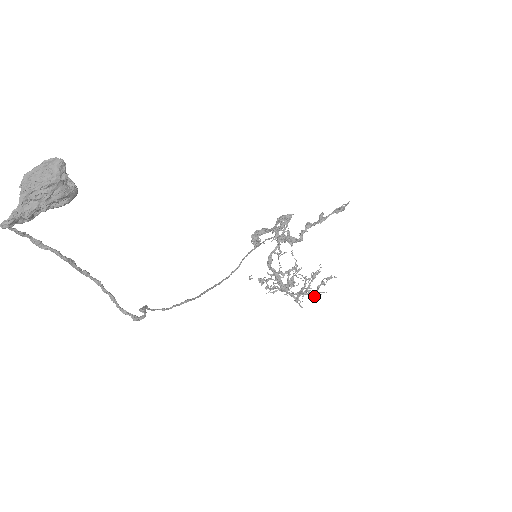
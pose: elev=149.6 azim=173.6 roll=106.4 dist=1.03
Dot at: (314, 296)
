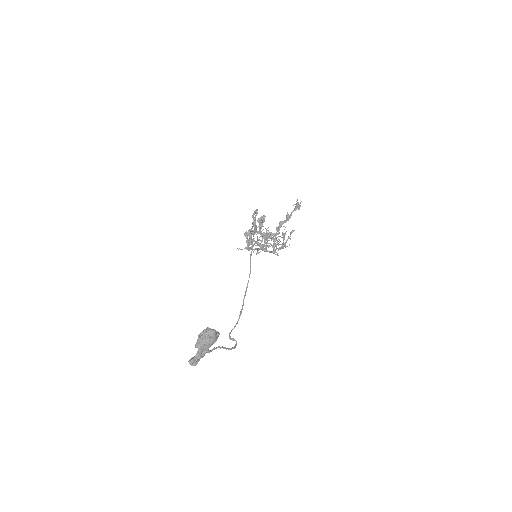
Dot at: occluded
